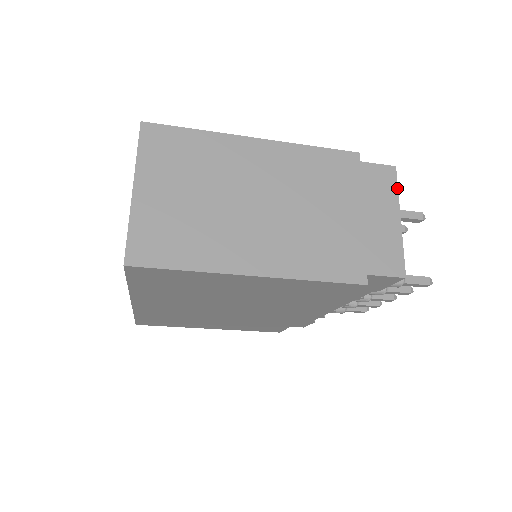
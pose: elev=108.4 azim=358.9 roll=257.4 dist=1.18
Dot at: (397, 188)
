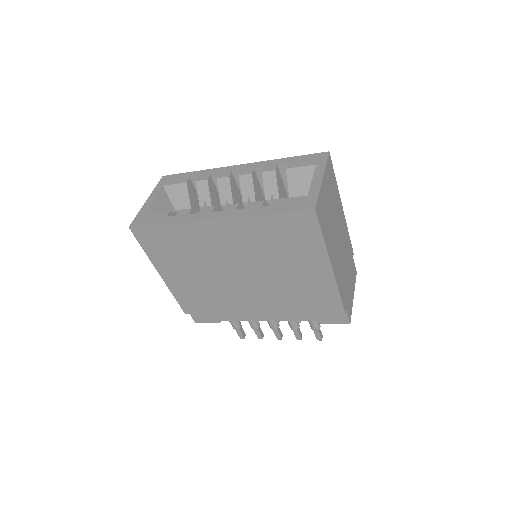
Dot at: (355, 282)
